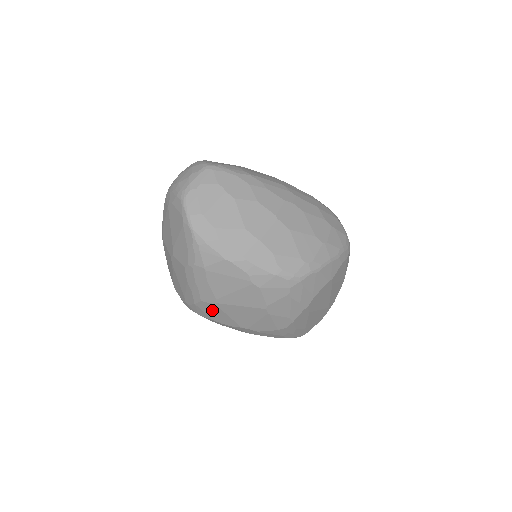
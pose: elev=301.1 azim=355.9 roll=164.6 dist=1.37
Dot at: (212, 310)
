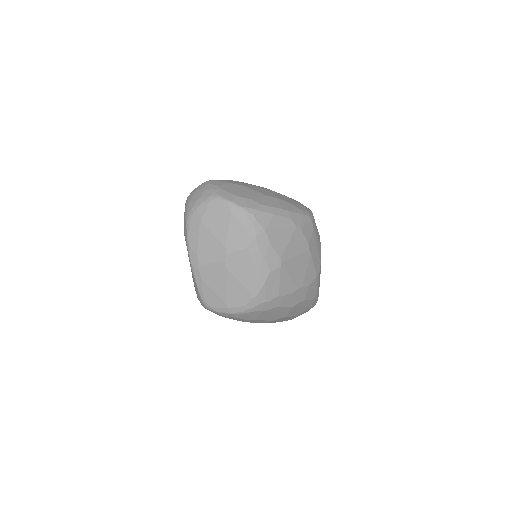
Dot at: (278, 279)
